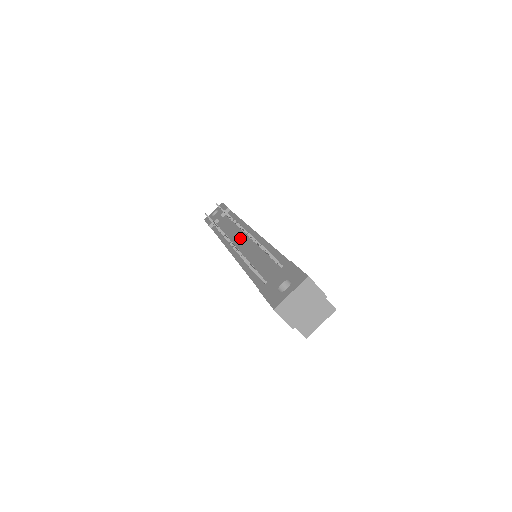
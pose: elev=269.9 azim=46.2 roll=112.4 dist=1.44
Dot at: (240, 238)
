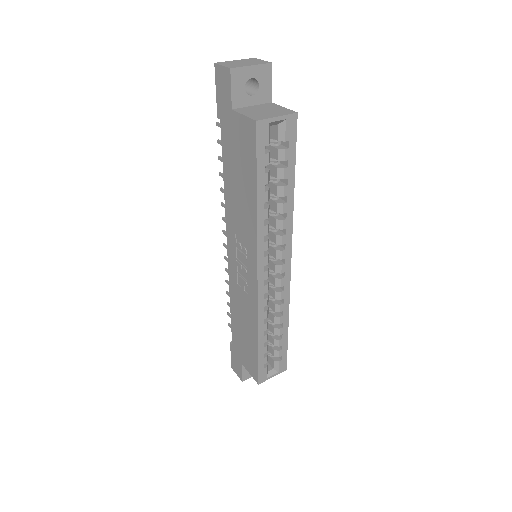
Dot at: occluded
